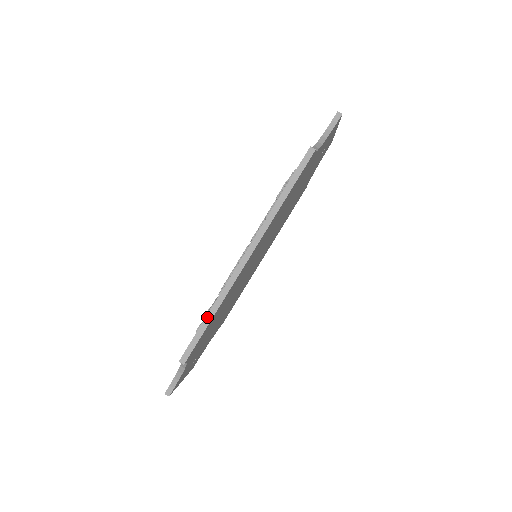
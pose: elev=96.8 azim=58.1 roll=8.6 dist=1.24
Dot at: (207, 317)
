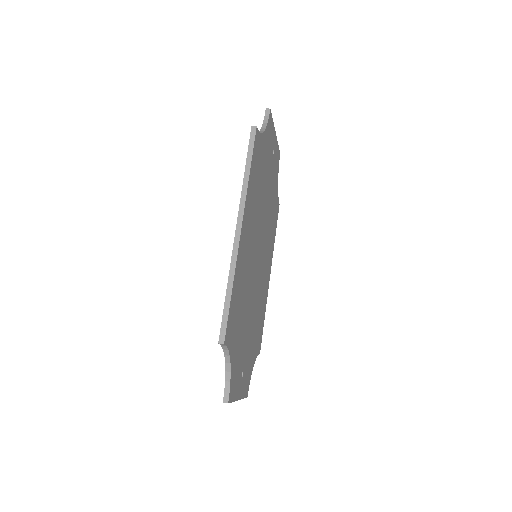
Dot at: (227, 292)
